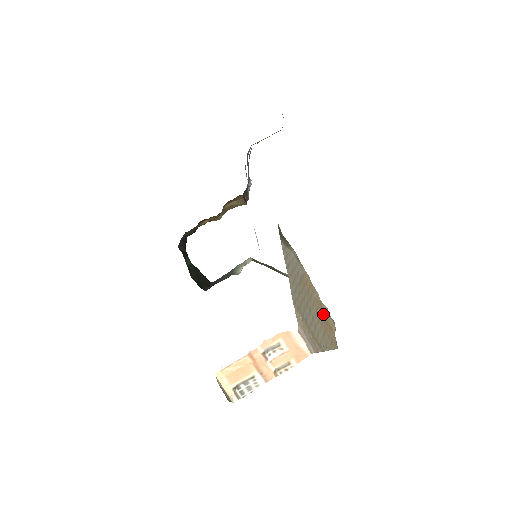
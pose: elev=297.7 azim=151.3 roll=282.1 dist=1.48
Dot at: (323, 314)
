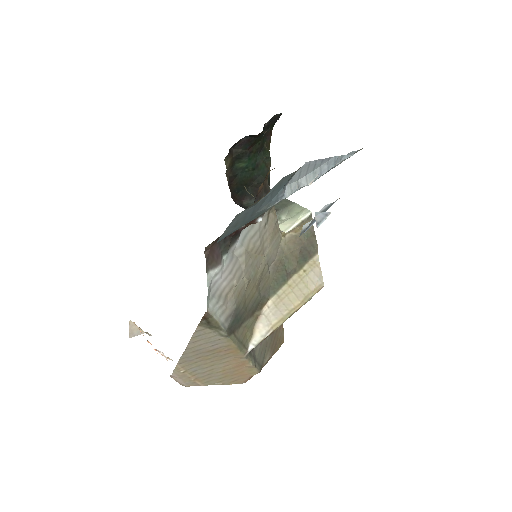
Dot at: (240, 367)
